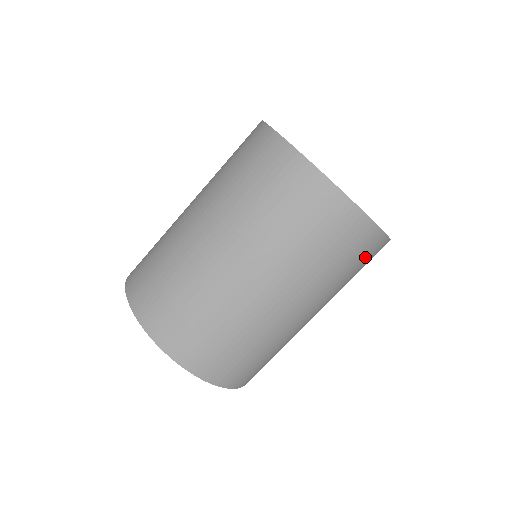
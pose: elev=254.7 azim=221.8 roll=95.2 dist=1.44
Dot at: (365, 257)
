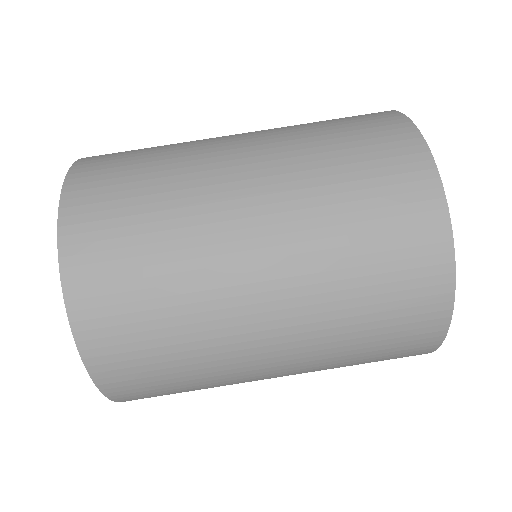
Dot at: (405, 315)
